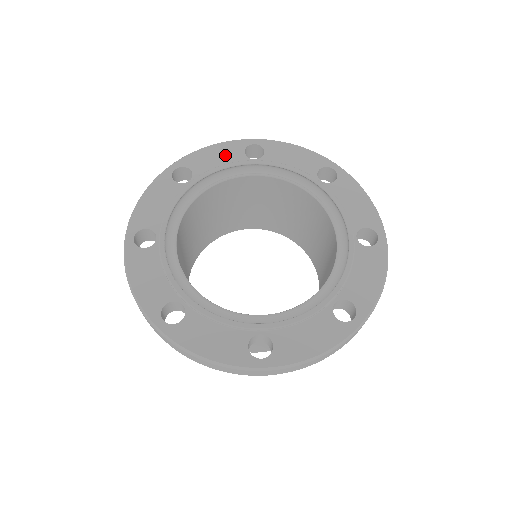
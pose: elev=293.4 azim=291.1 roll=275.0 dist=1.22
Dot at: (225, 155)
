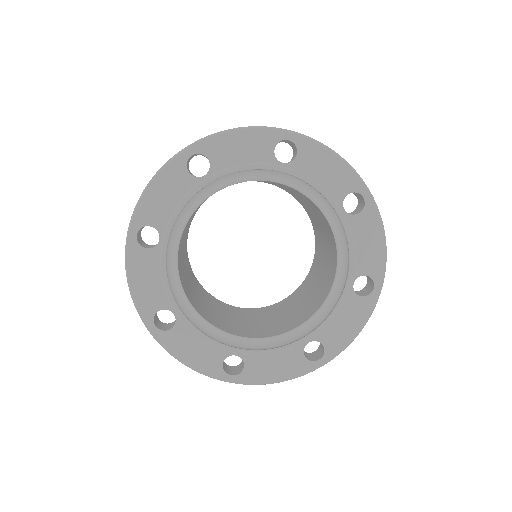
Dot at: (172, 188)
